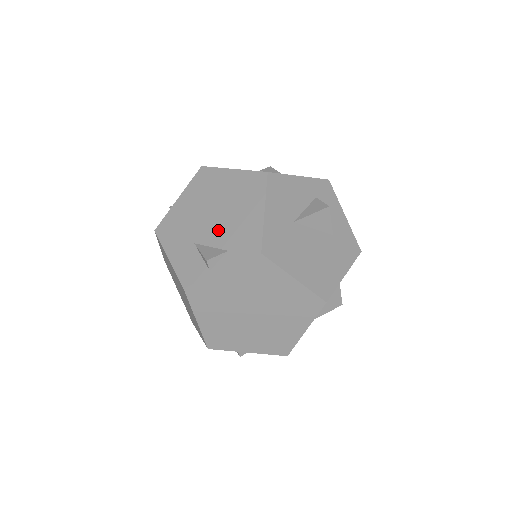
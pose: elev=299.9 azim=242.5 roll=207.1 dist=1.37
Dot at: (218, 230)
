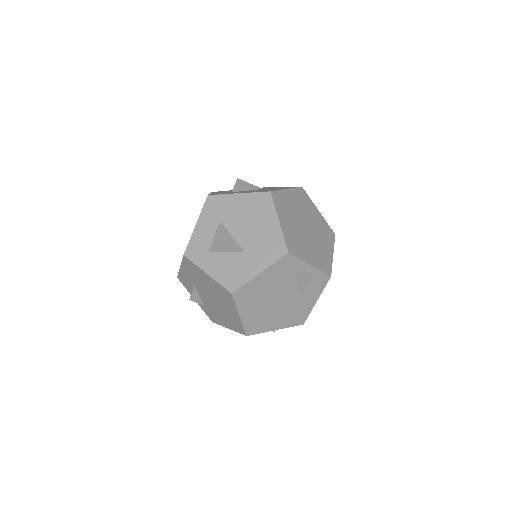
Dot at: (208, 301)
